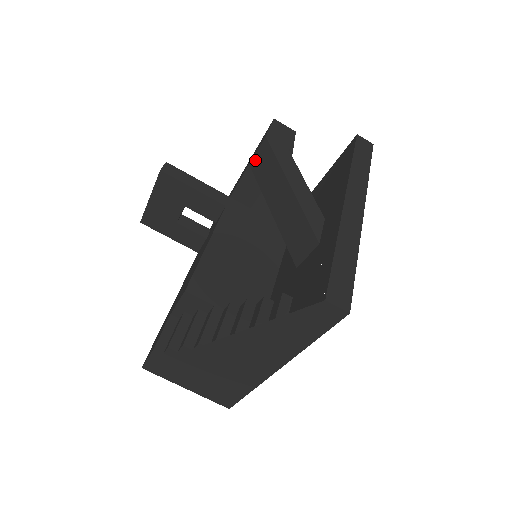
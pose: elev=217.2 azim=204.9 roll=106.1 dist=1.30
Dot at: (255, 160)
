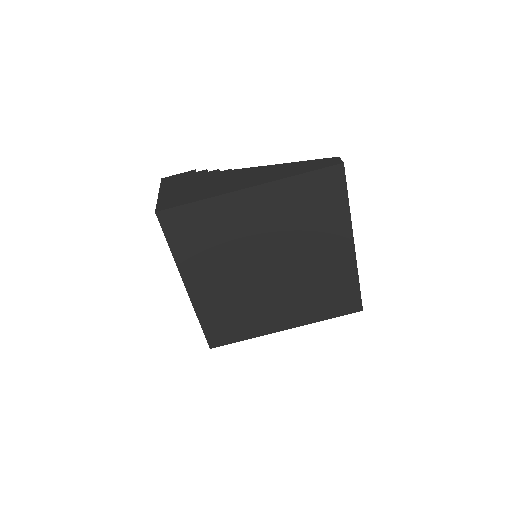
Dot at: occluded
